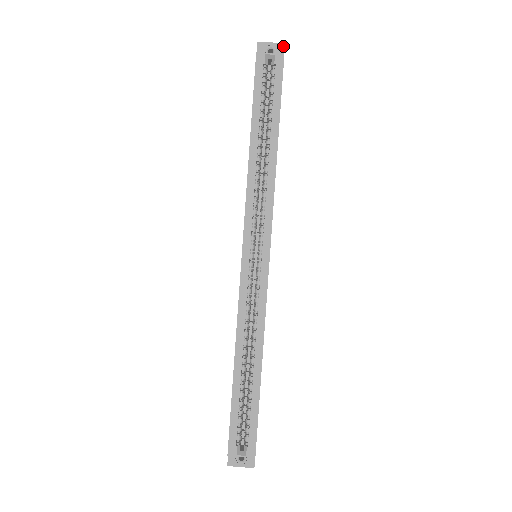
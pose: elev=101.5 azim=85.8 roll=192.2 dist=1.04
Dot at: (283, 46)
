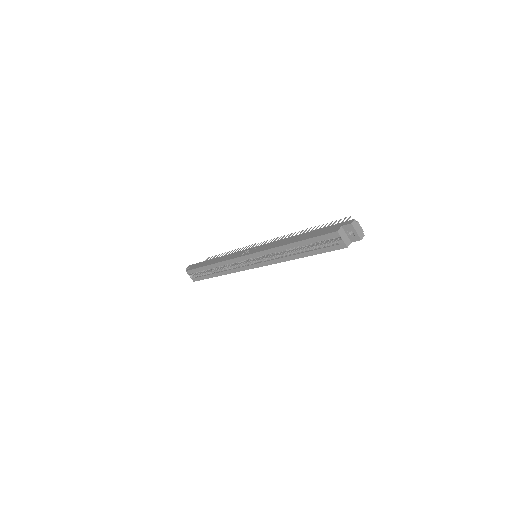
Dot at: (359, 240)
